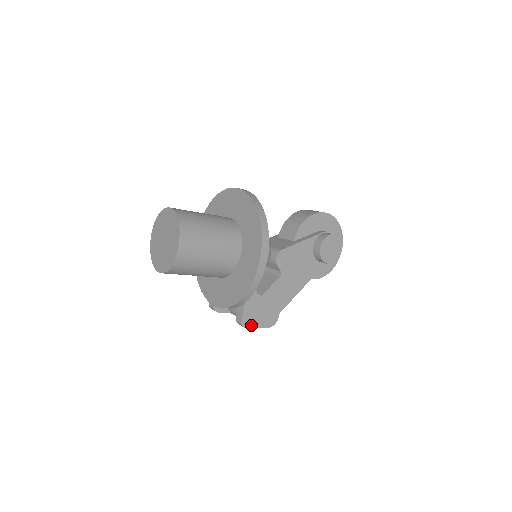
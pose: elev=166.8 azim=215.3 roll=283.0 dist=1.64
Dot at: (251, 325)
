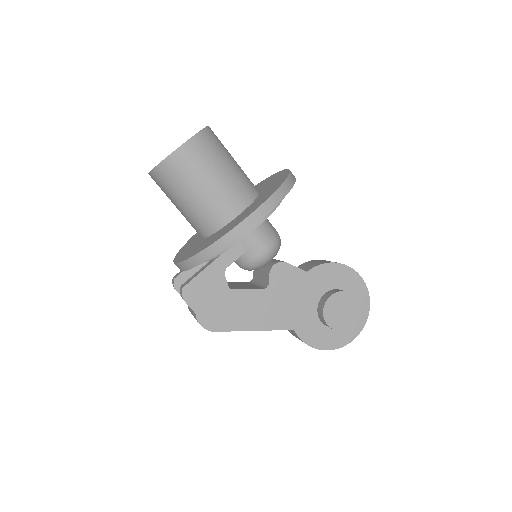
Dot at: (192, 302)
